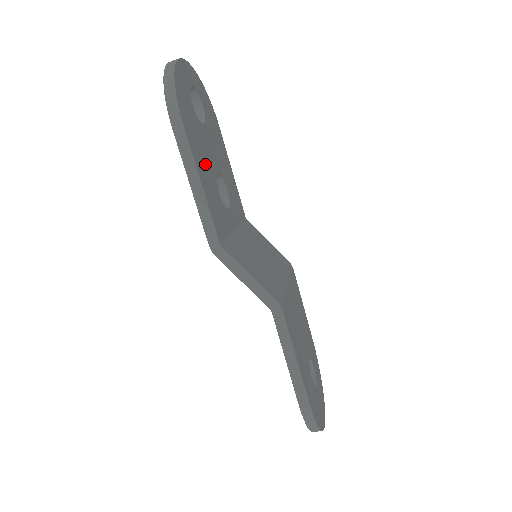
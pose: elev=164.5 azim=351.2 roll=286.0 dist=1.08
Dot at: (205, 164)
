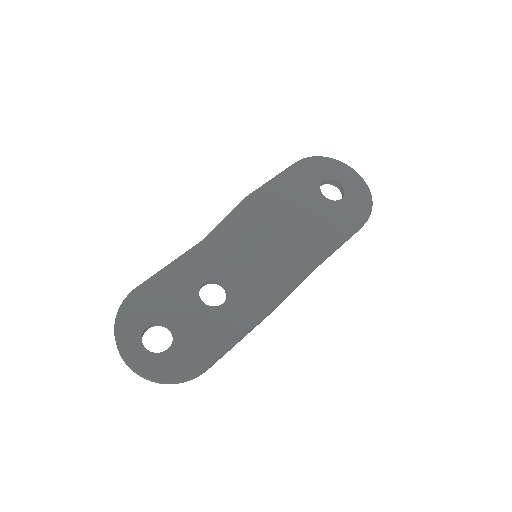
Dot at: (214, 330)
